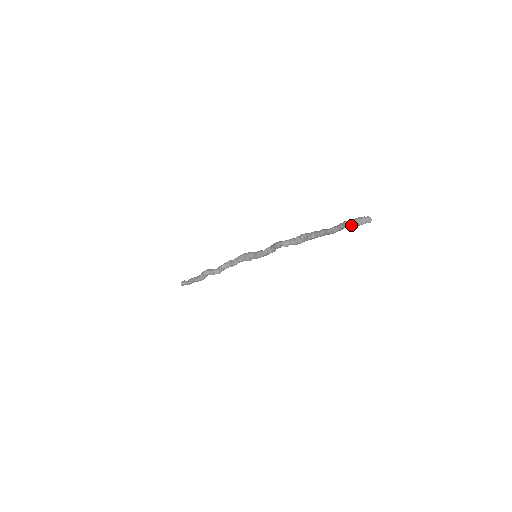
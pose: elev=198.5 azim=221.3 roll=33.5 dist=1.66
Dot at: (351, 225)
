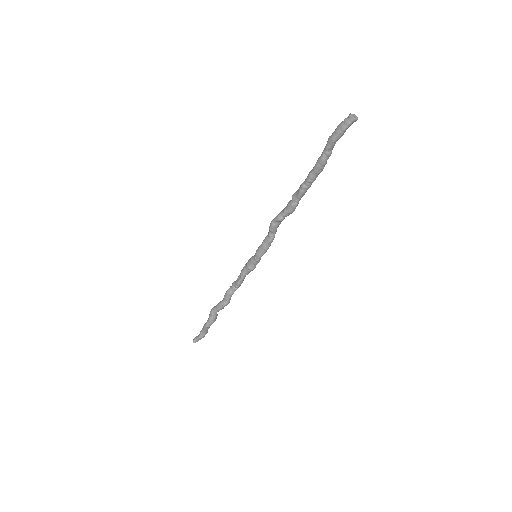
Dot at: (335, 136)
